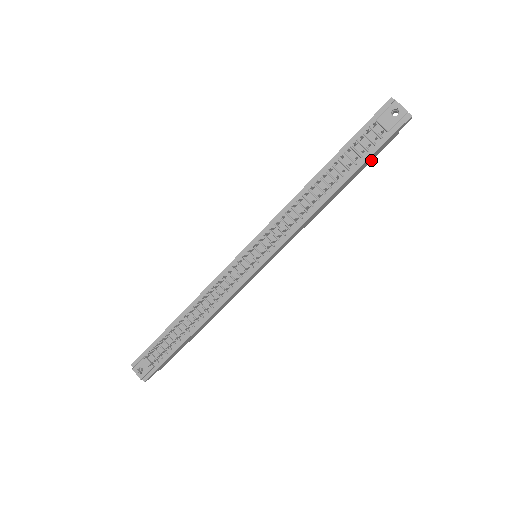
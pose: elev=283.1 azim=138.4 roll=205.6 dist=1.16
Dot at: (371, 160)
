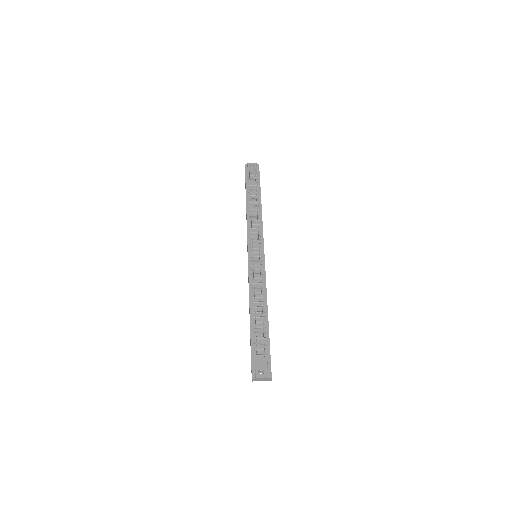
Dot at: occluded
